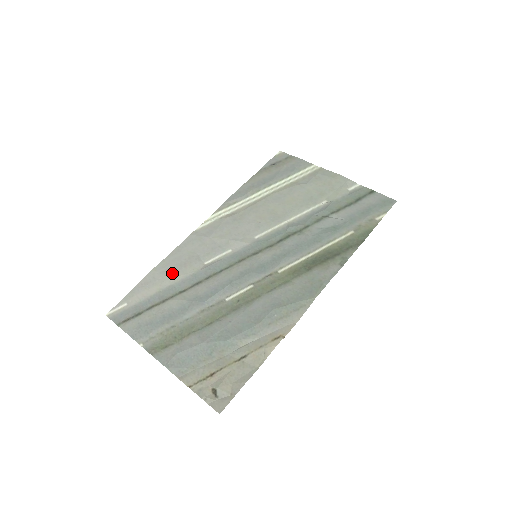
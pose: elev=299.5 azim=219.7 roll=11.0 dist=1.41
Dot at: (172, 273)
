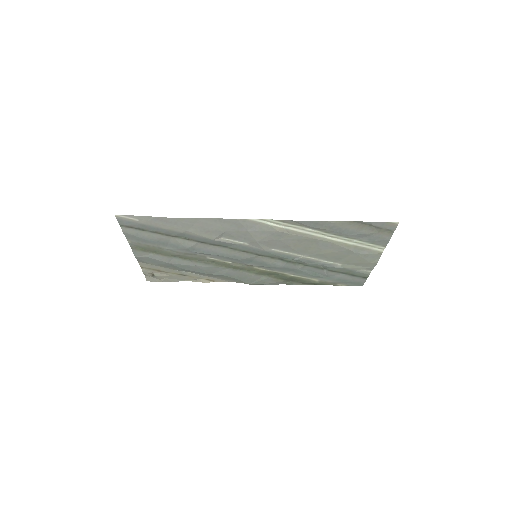
Dot at: (192, 229)
